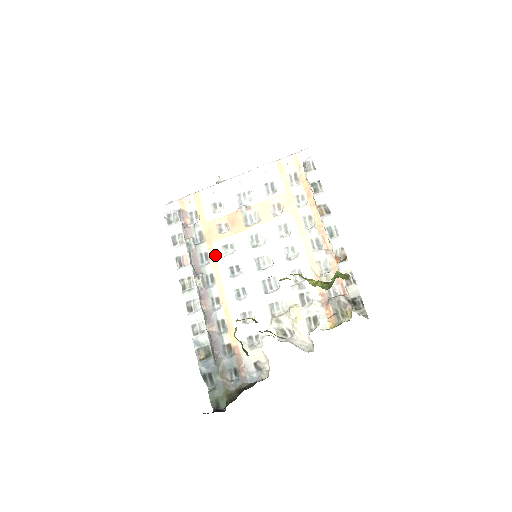
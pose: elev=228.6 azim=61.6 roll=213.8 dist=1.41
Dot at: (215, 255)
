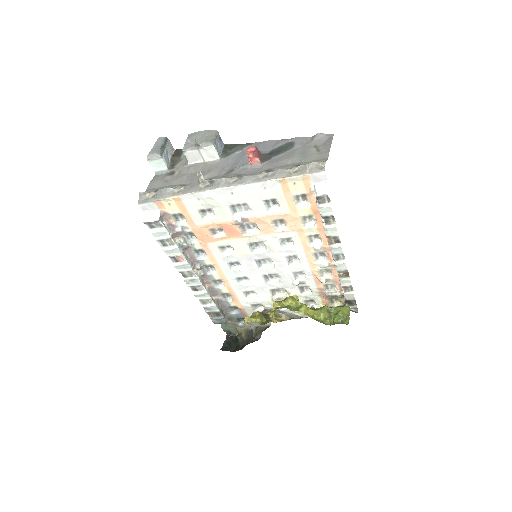
Dot at: (212, 252)
